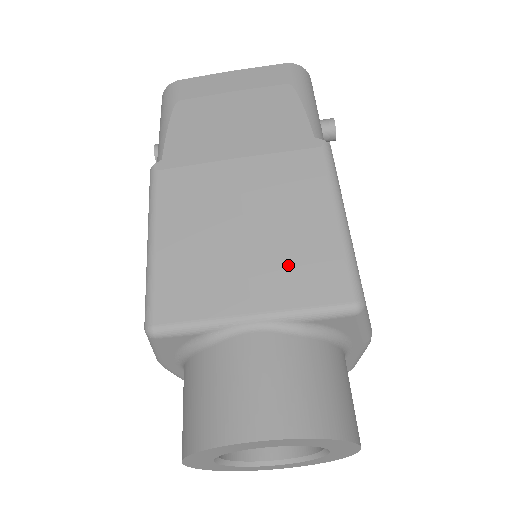
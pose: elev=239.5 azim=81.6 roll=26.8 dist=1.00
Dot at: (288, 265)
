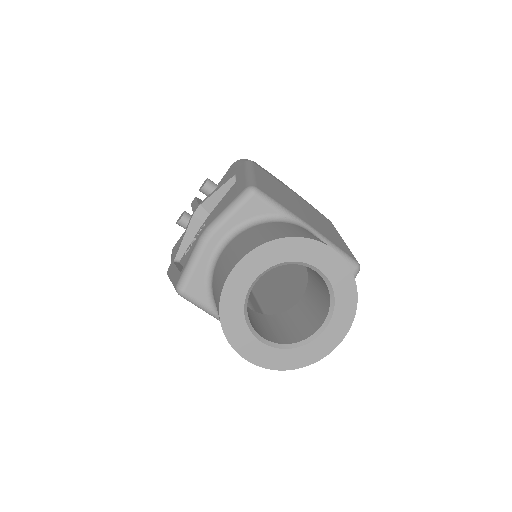
Dot at: (325, 230)
